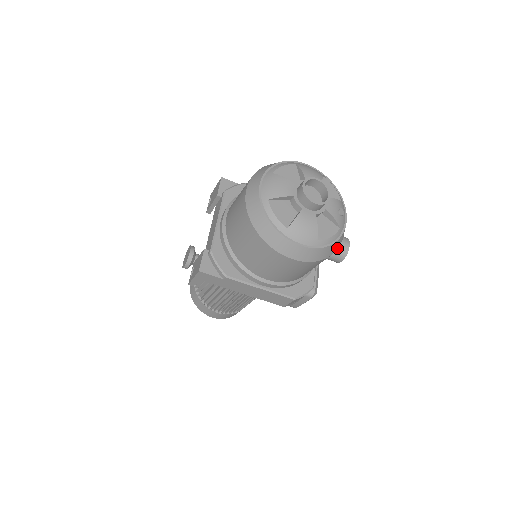
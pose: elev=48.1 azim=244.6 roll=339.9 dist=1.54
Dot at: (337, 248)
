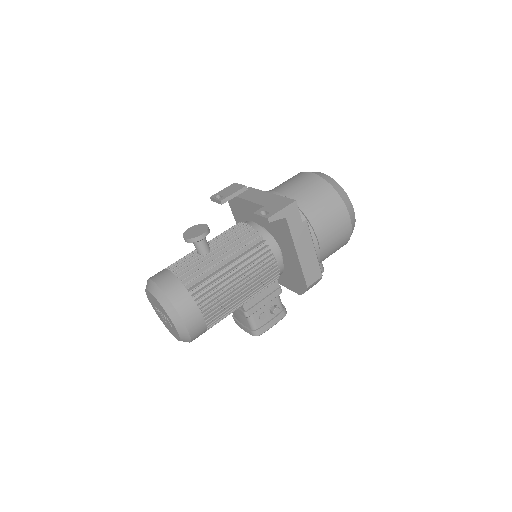
Dot at: occluded
